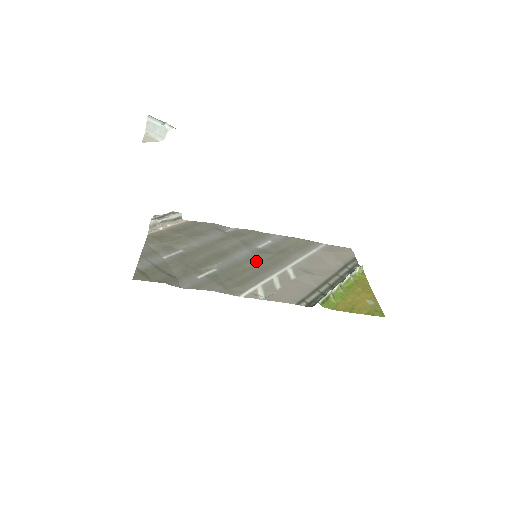
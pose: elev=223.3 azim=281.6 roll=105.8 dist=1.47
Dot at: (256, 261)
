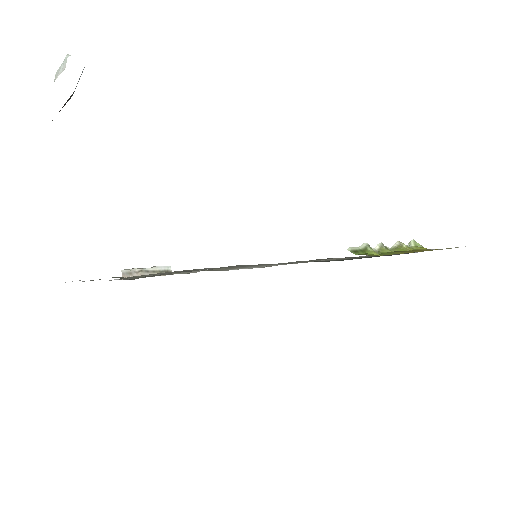
Dot at: occluded
